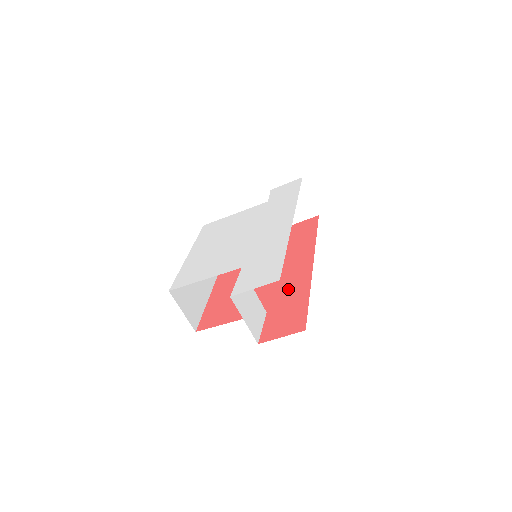
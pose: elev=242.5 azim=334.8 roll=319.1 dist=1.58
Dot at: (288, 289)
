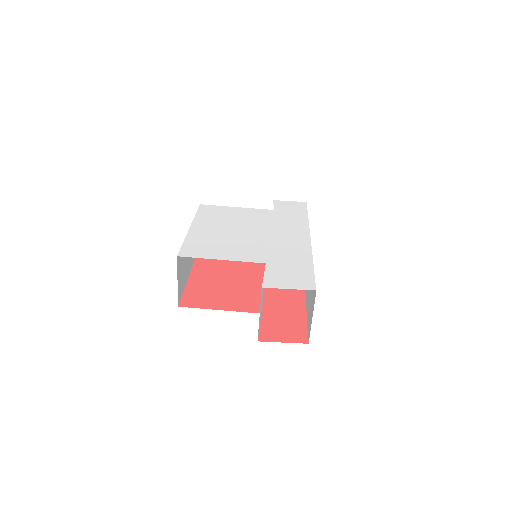
Dot at: (282, 299)
